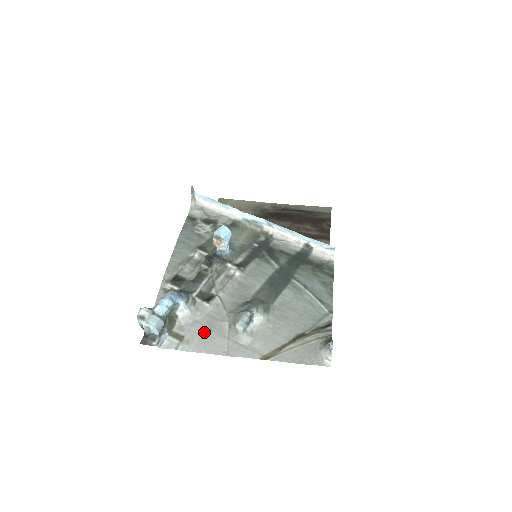
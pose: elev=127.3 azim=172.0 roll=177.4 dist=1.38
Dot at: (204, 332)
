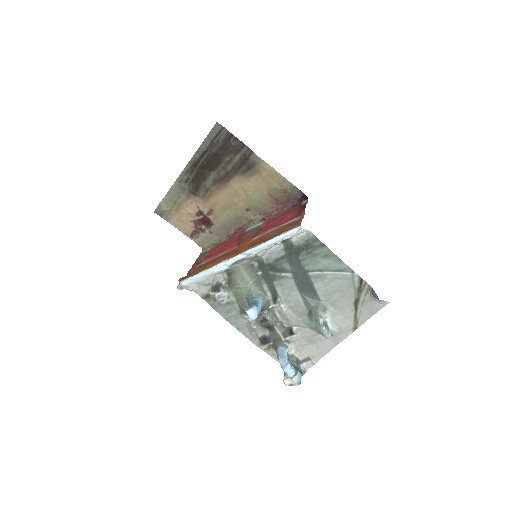
Dot at: (313, 347)
